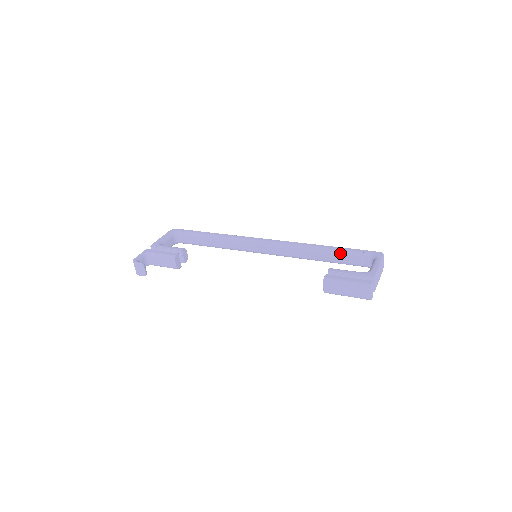
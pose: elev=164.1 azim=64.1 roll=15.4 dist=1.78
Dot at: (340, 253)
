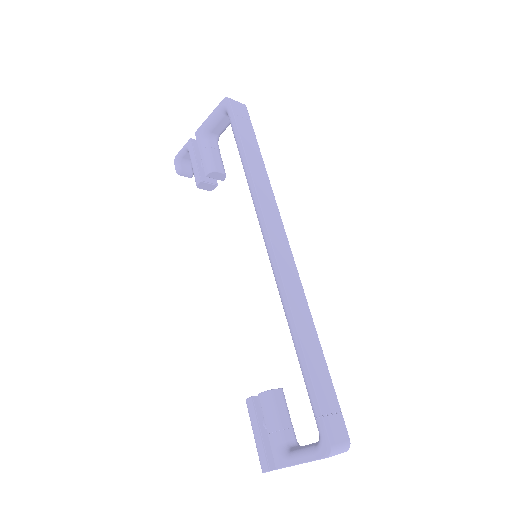
Dot at: occluded
